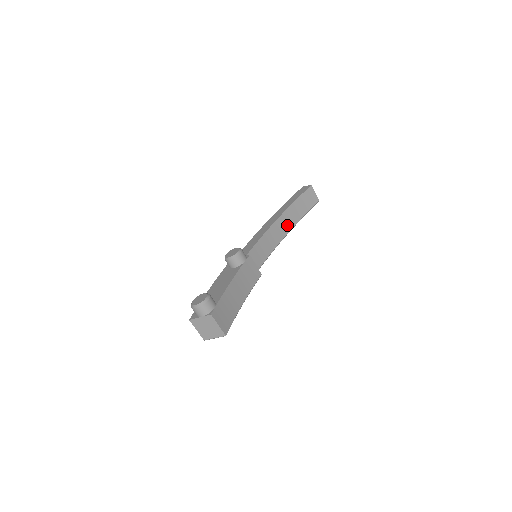
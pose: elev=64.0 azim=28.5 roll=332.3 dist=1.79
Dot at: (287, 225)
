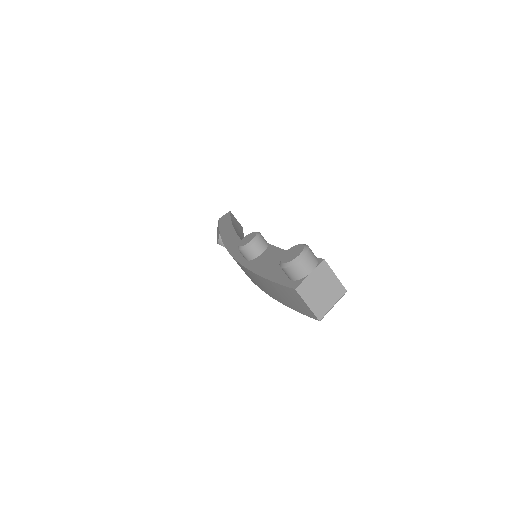
Dot at: occluded
